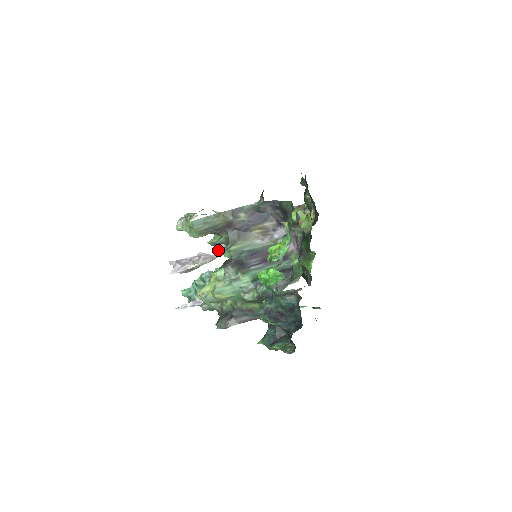
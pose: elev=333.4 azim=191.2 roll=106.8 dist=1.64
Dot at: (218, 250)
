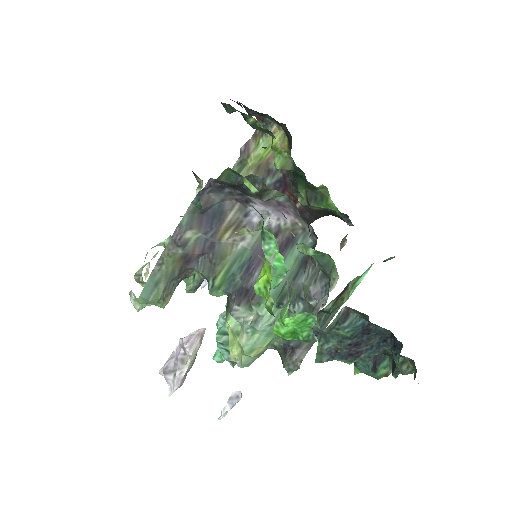
Dot at: occluded
